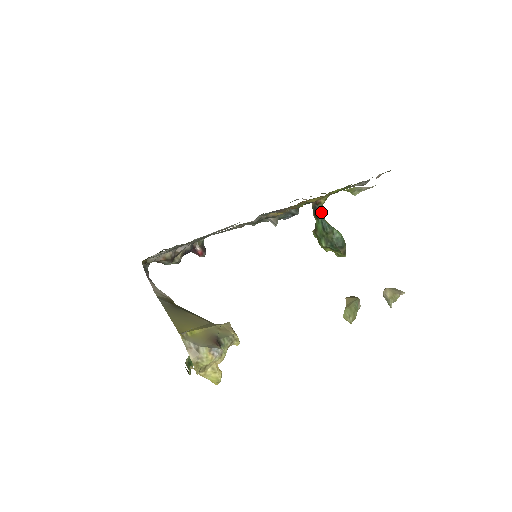
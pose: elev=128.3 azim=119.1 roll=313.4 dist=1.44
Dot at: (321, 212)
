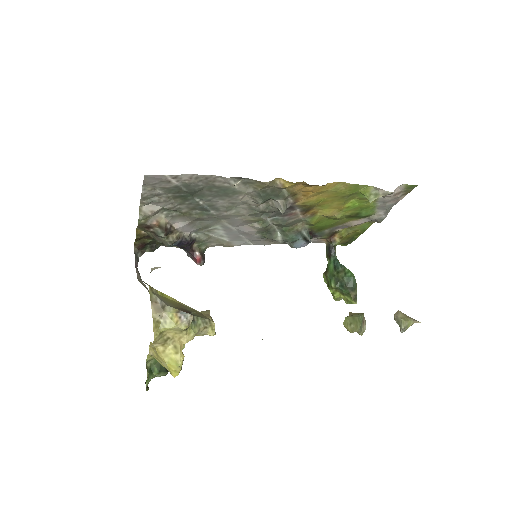
Dot at: (335, 252)
